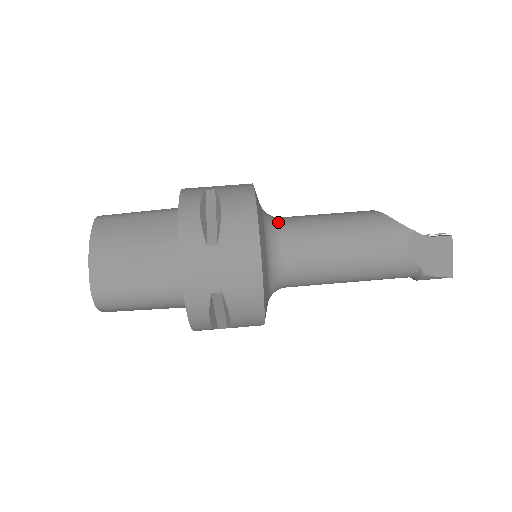
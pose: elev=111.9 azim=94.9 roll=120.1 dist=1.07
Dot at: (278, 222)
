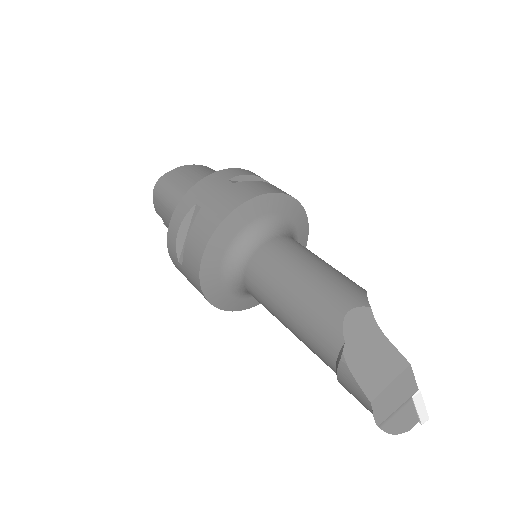
Dot at: (289, 235)
